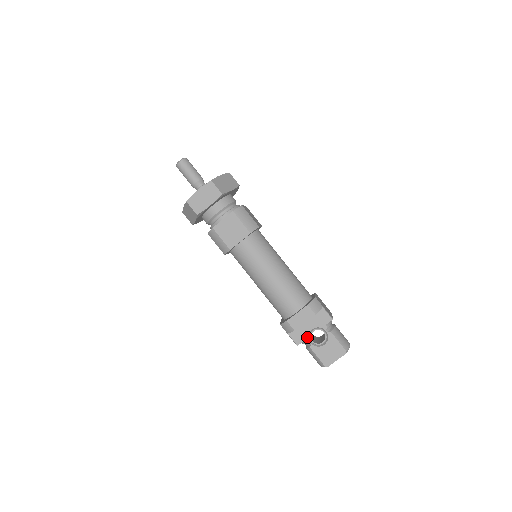
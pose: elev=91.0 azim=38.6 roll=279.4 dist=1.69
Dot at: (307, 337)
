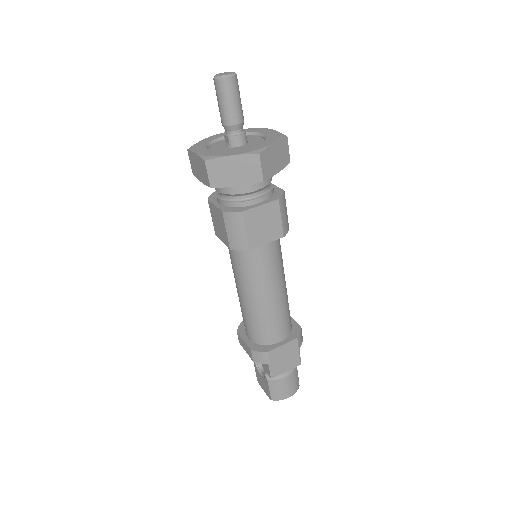
Dot at: occluded
